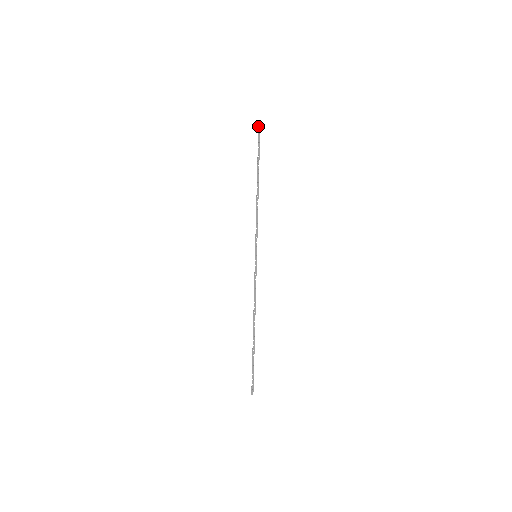
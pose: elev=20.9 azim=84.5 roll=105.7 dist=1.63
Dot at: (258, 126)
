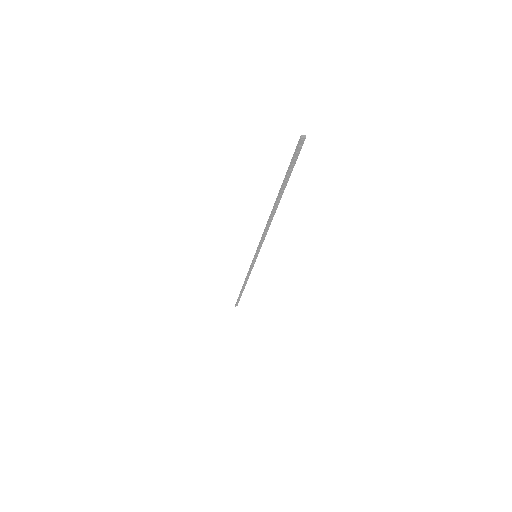
Dot at: (299, 141)
